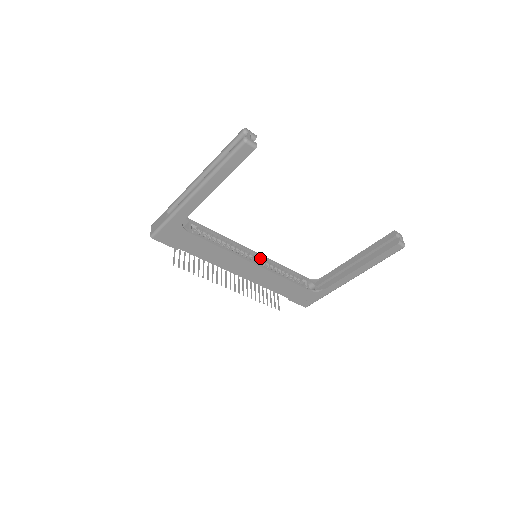
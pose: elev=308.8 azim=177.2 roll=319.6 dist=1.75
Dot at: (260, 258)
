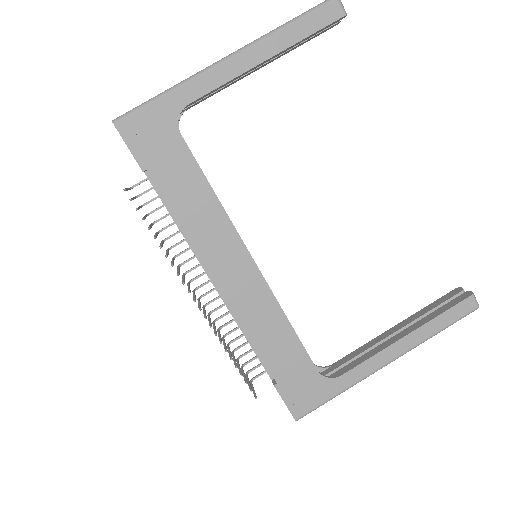
Dot at: occluded
